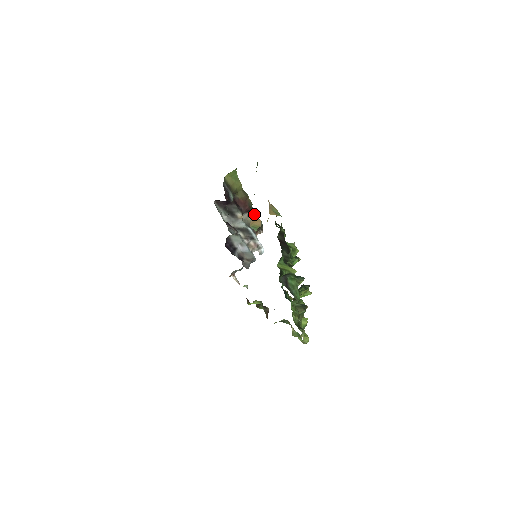
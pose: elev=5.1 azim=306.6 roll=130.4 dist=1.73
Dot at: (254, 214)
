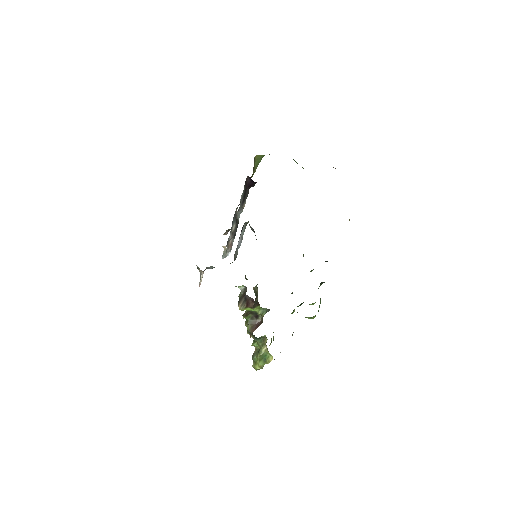
Dot at: occluded
